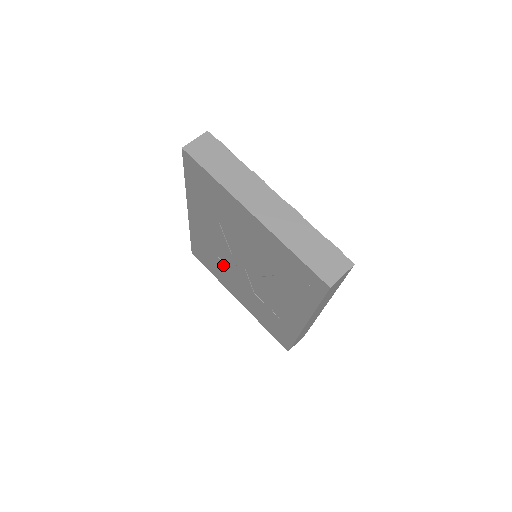
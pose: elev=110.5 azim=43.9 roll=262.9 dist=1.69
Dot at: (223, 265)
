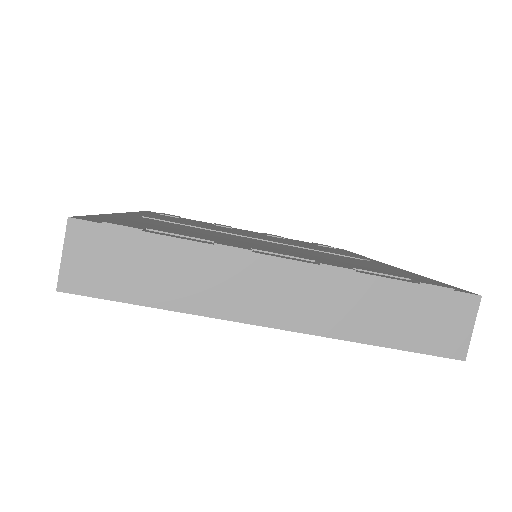
Dot at: occluded
